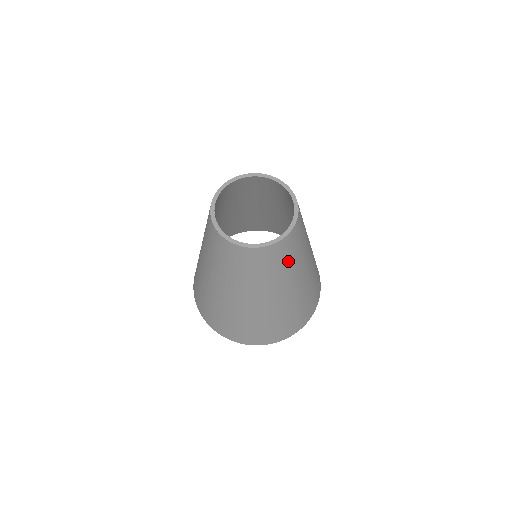
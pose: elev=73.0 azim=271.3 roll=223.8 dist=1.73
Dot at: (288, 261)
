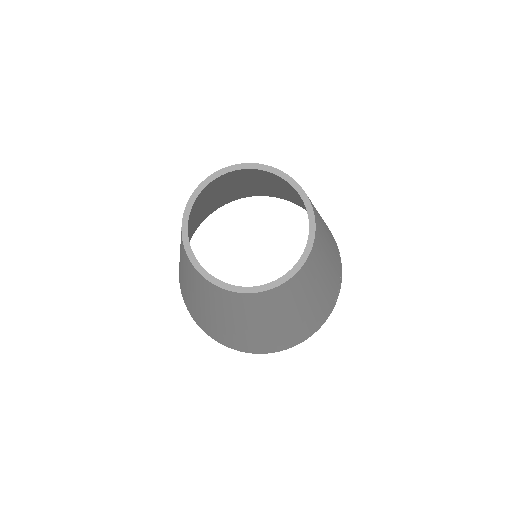
Dot at: (300, 291)
